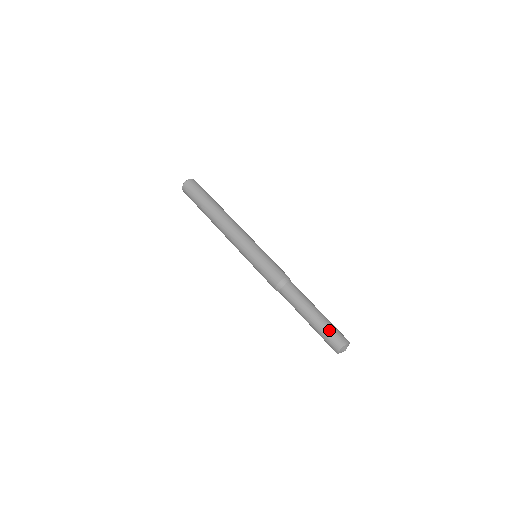
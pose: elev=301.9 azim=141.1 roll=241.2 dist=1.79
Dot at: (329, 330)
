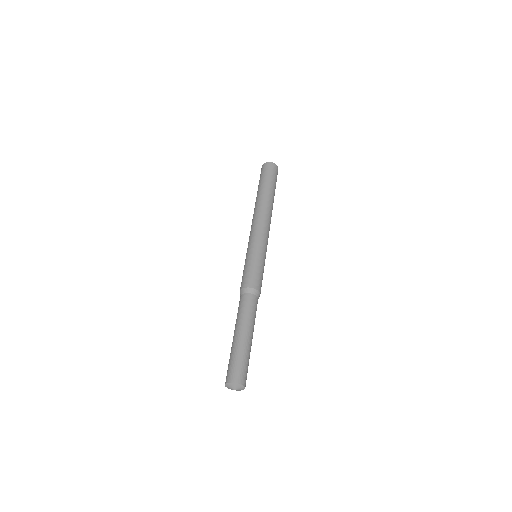
Dot at: (242, 359)
